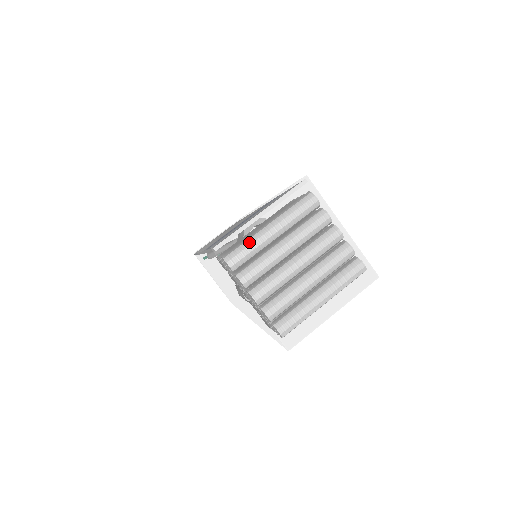
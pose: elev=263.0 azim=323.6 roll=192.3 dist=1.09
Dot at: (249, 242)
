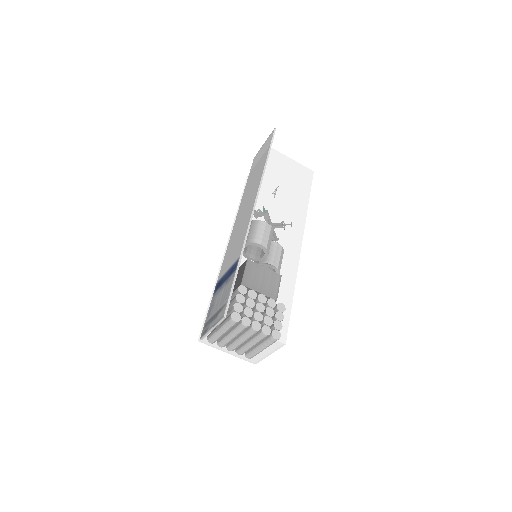
Dot at: (213, 339)
